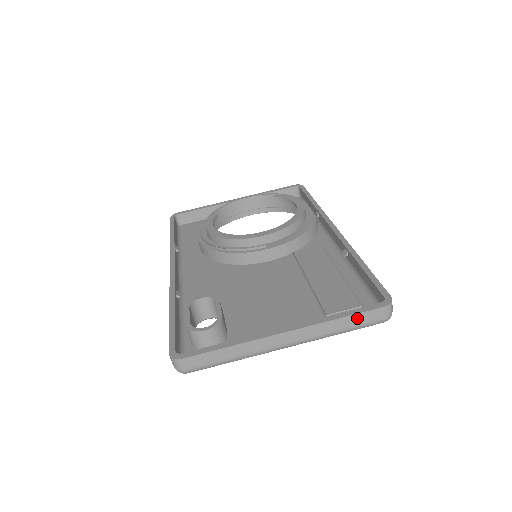
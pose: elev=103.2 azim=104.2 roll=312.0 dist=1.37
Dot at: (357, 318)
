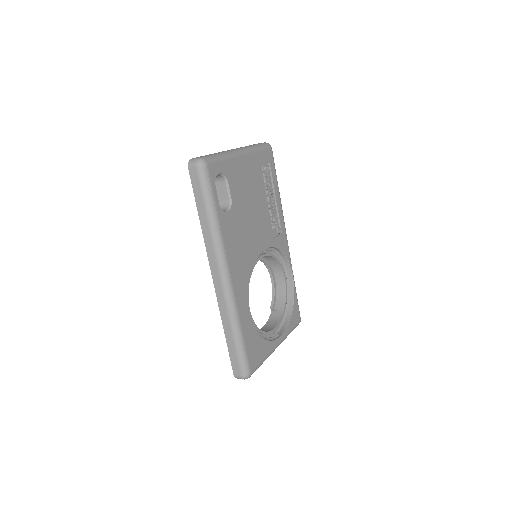
Dot at: occluded
